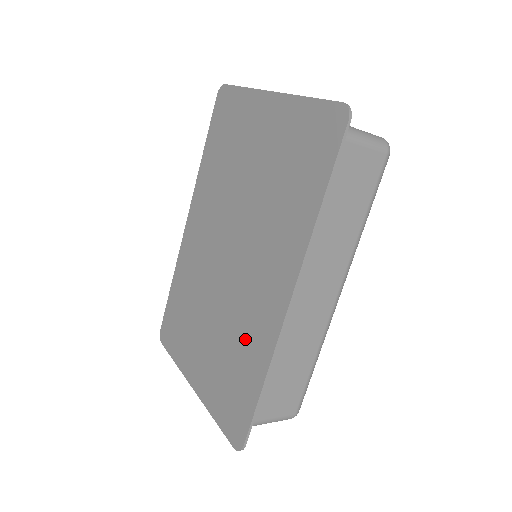
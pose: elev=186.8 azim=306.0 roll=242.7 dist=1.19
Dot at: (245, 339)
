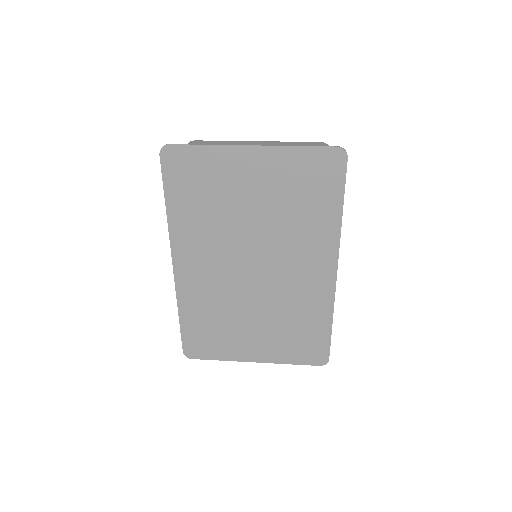
Dot at: (302, 309)
